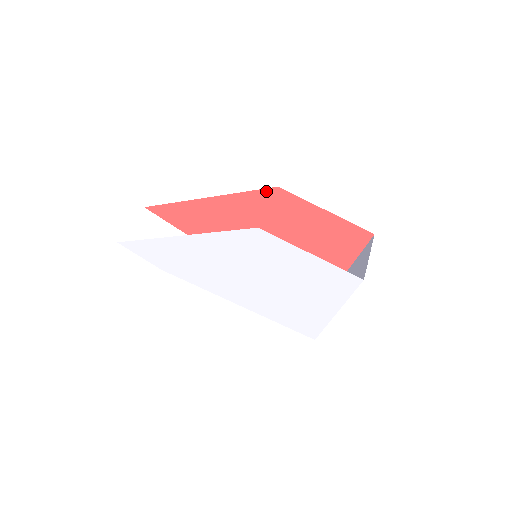
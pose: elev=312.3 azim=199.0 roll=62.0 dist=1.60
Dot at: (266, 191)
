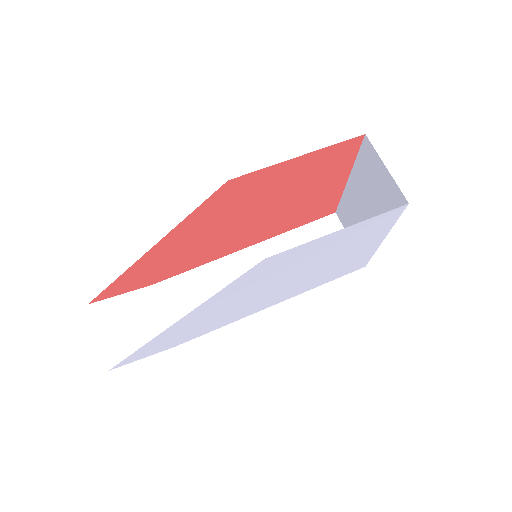
Dot at: (216, 194)
